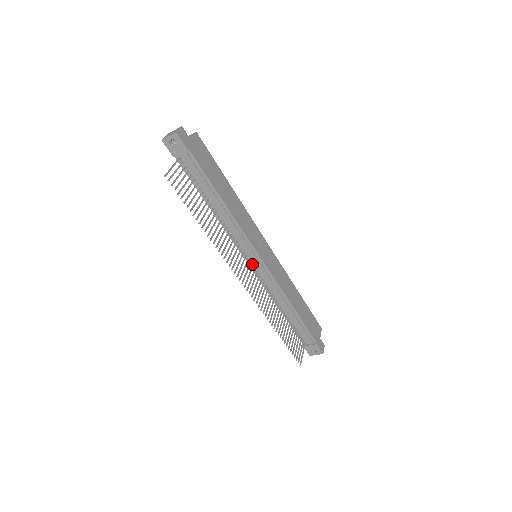
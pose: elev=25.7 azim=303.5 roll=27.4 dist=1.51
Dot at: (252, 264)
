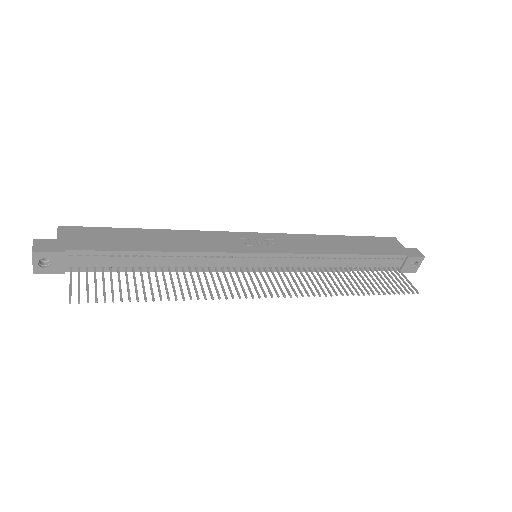
Dot at: (261, 267)
